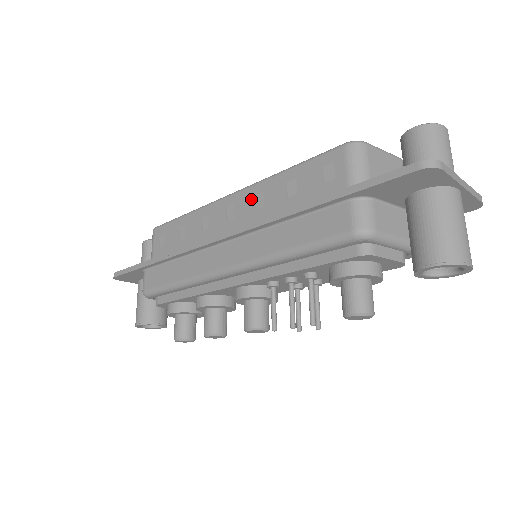
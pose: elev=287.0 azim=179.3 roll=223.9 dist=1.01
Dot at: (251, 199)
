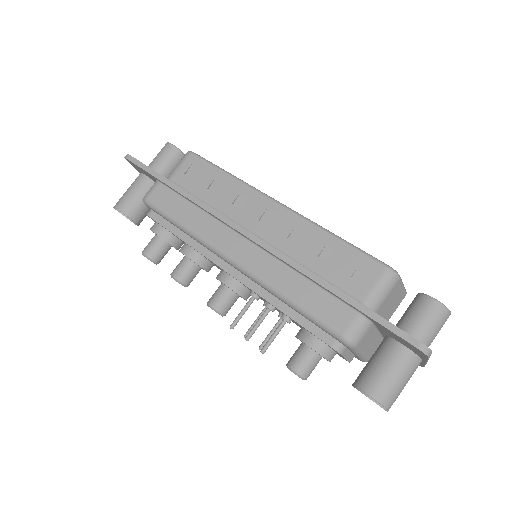
Dot at: (291, 226)
